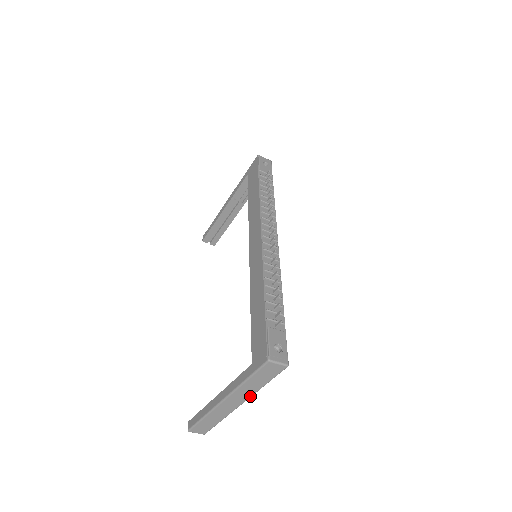
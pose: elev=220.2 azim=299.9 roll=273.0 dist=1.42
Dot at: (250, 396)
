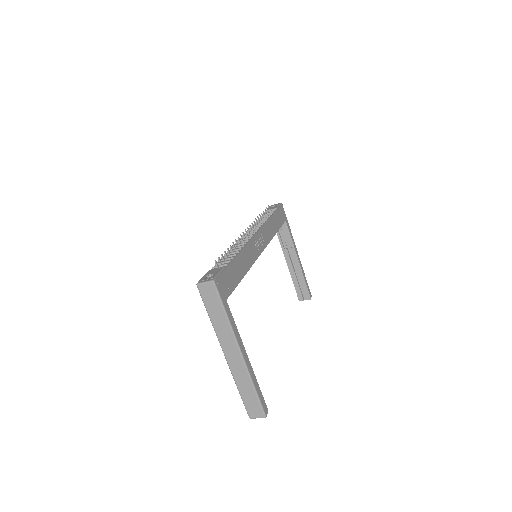
Dot at: (233, 336)
